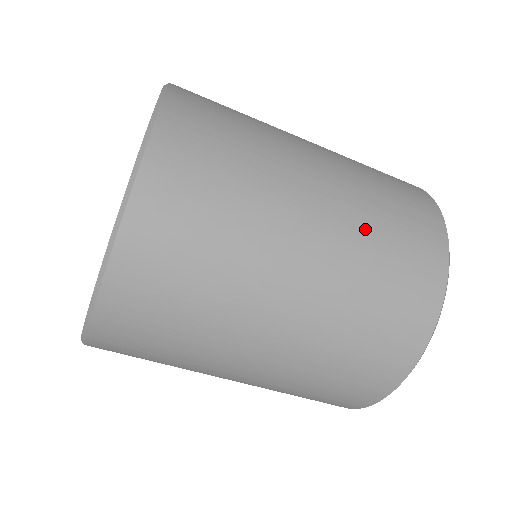
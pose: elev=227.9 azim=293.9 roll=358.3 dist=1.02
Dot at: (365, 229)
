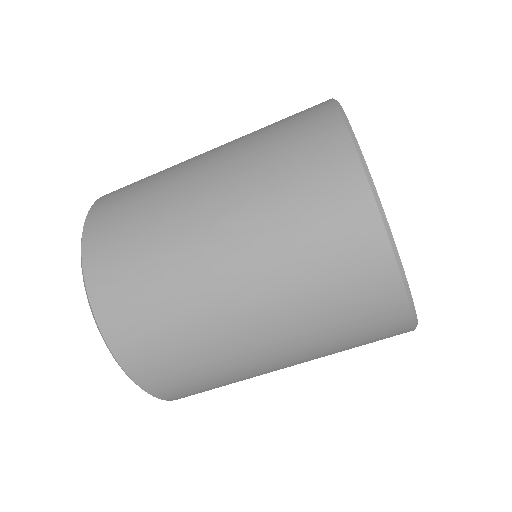
Dot at: (255, 175)
